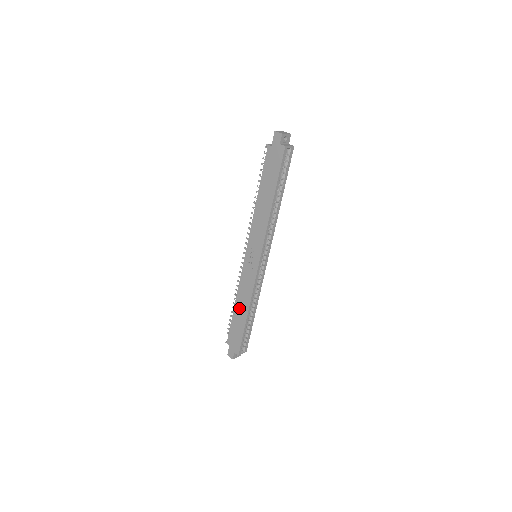
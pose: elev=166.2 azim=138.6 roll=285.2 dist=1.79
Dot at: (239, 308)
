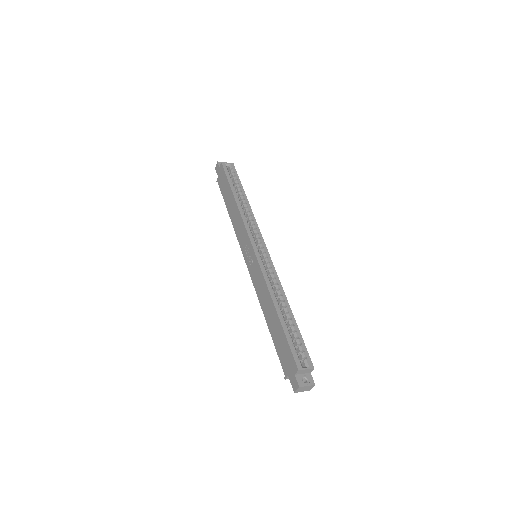
Dot at: (268, 315)
